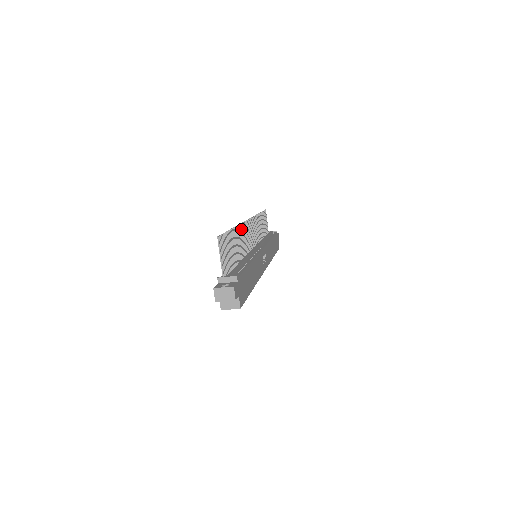
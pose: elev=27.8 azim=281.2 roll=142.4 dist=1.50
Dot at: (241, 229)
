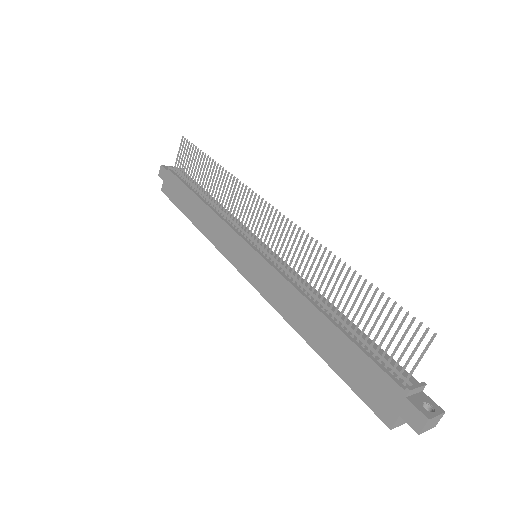
Dot at: occluded
